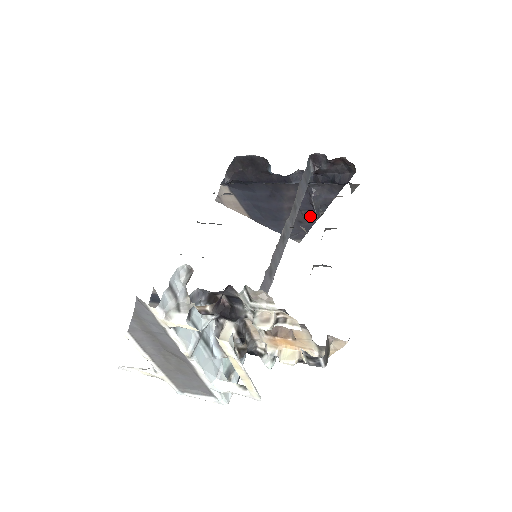
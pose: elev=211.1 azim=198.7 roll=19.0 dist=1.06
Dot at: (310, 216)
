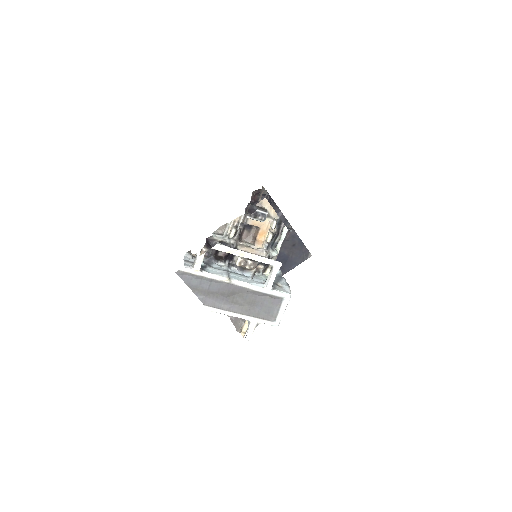
Dot at: (291, 236)
